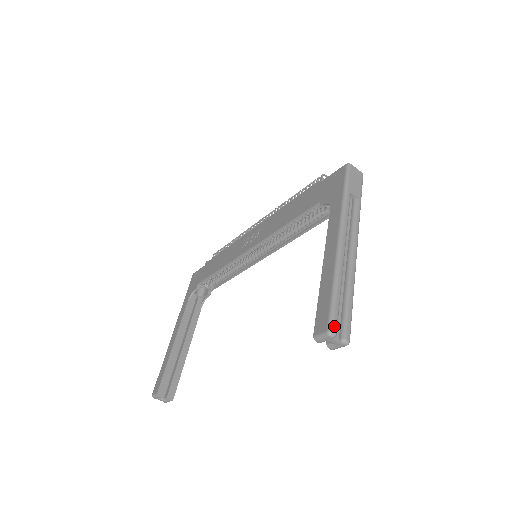
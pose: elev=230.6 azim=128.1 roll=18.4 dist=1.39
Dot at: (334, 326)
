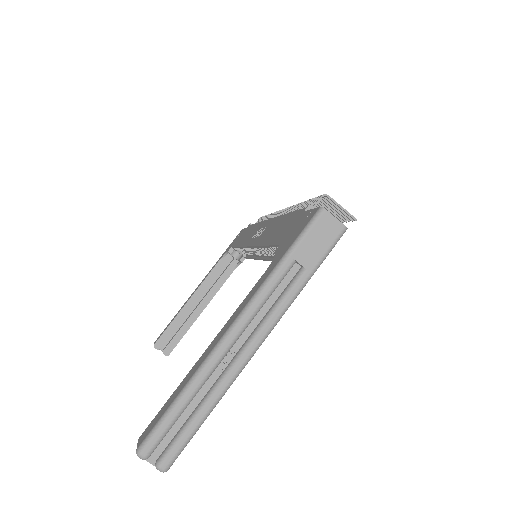
Dot at: (147, 448)
